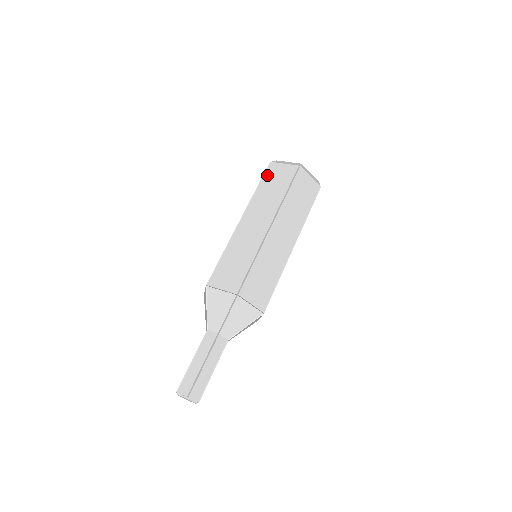
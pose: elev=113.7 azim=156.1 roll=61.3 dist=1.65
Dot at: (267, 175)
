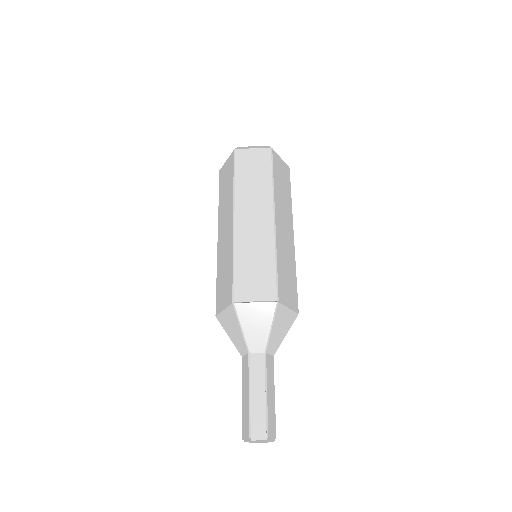
Dot at: (220, 182)
